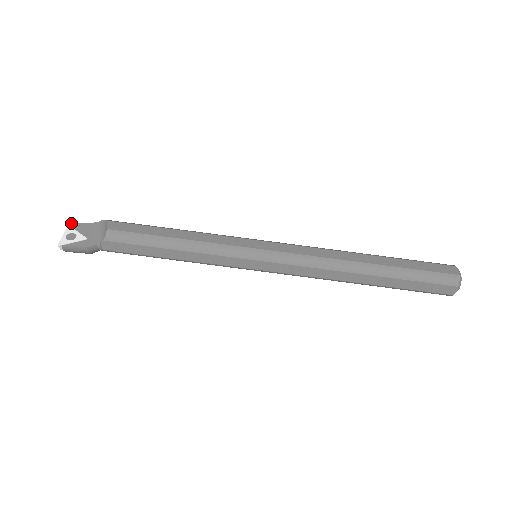
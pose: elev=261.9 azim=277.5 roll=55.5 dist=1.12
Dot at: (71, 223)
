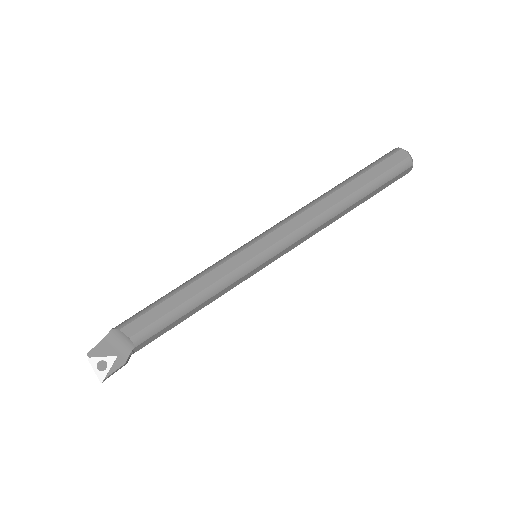
Dot at: (87, 354)
